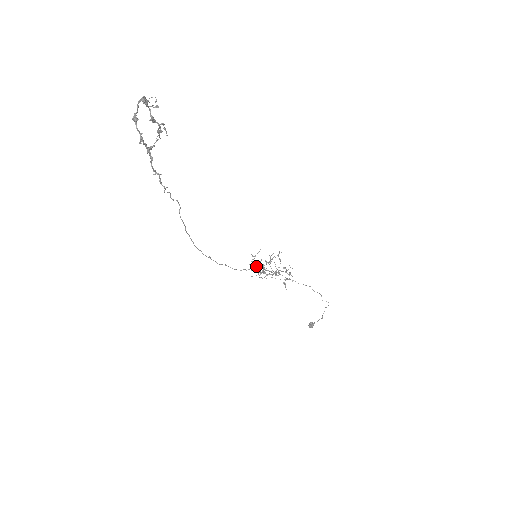
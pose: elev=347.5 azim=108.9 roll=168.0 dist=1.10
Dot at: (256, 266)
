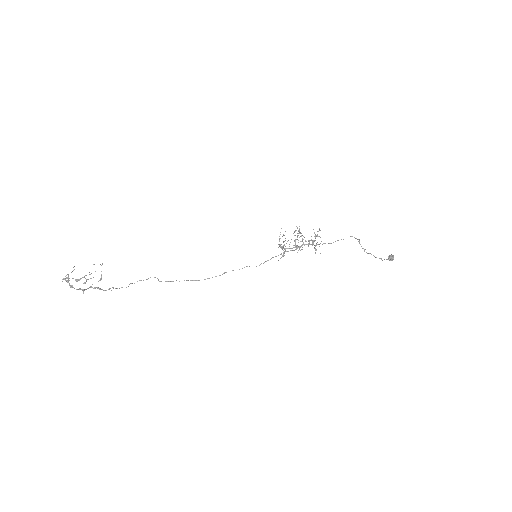
Dot at: occluded
